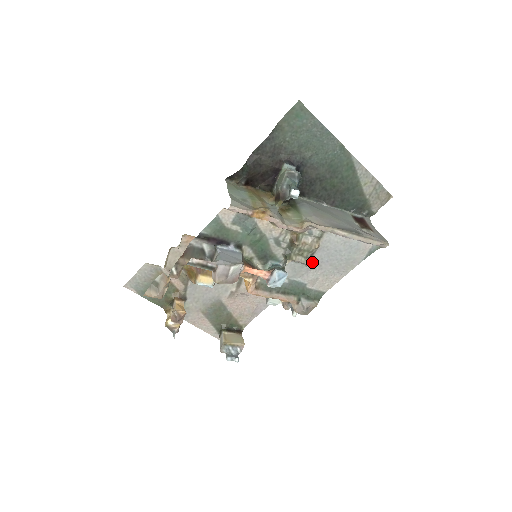
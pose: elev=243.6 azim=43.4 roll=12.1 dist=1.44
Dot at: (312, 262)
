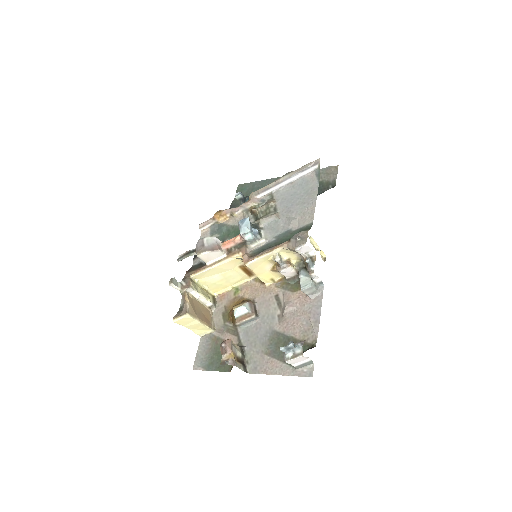
Dot at: (281, 214)
